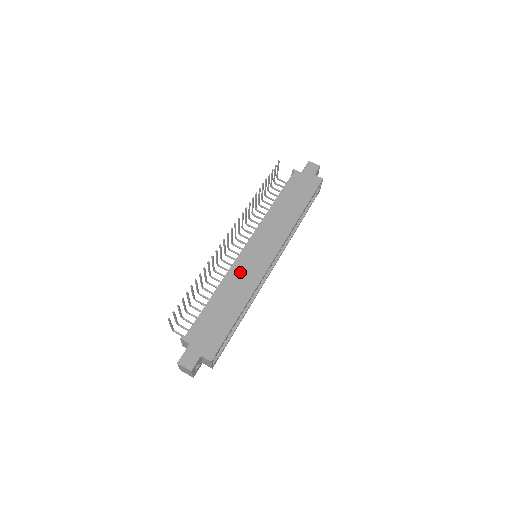
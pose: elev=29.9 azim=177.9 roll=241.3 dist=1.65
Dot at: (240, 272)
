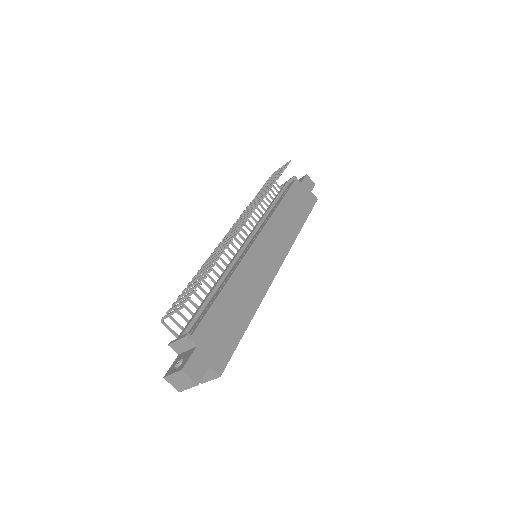
Dot at: (250, 270)
